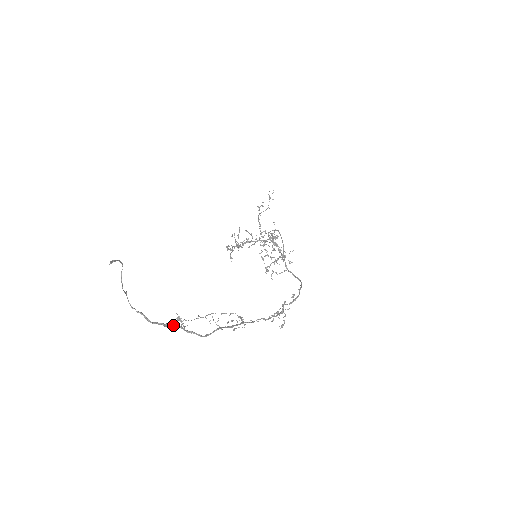
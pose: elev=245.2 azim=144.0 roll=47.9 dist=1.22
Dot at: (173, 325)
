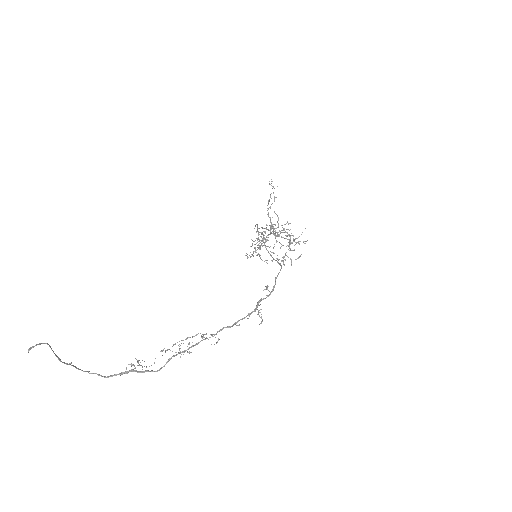
Dot at: (128, 371)
